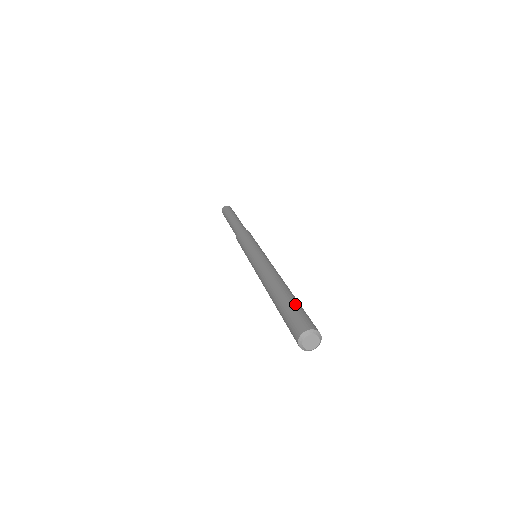
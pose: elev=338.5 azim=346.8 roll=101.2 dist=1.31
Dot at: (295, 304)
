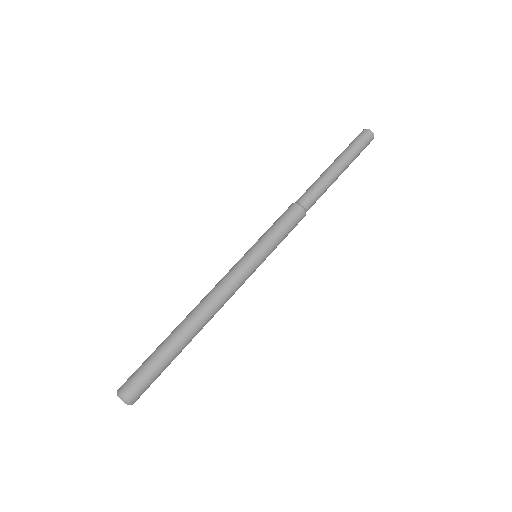
Dot at: (162, 367)
